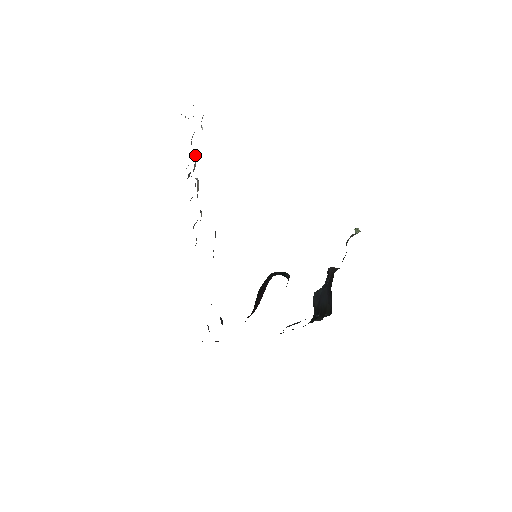
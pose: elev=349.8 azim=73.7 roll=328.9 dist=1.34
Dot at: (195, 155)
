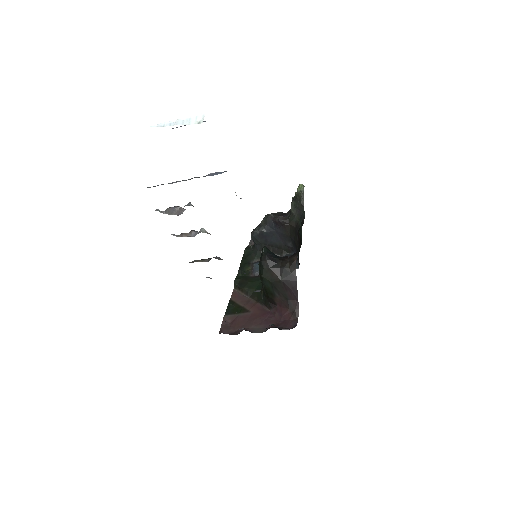
Dot at: (191, 204)
